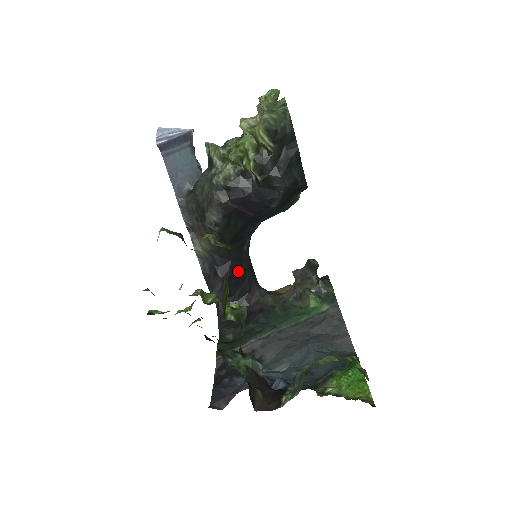
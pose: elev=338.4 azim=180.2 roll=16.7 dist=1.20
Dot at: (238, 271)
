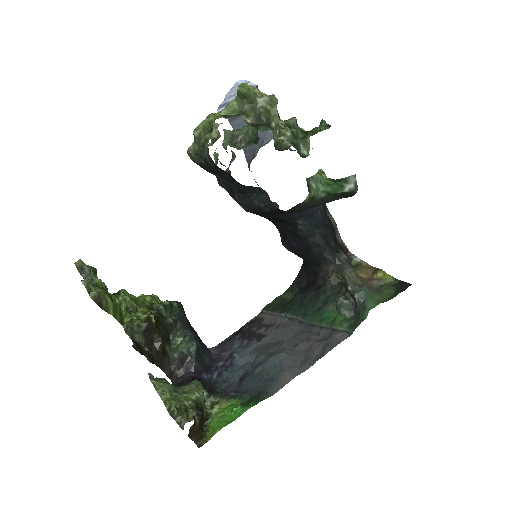
Dot at: (299, 244)
